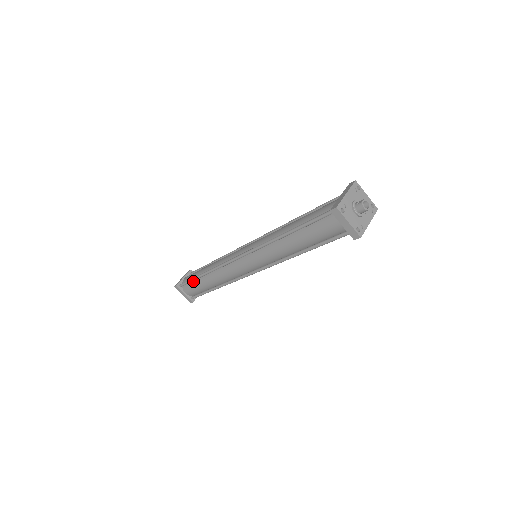
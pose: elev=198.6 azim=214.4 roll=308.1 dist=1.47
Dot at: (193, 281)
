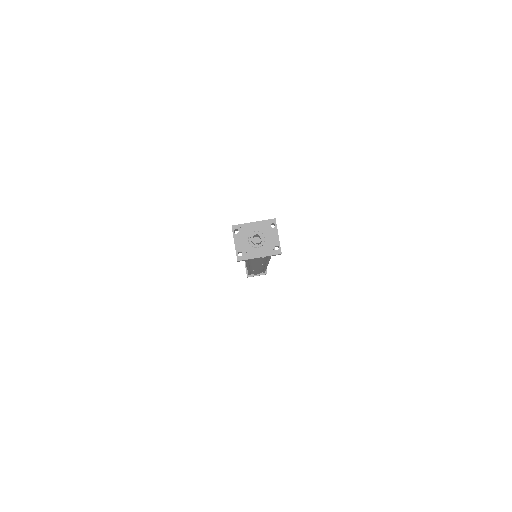
Dot at: occluded
